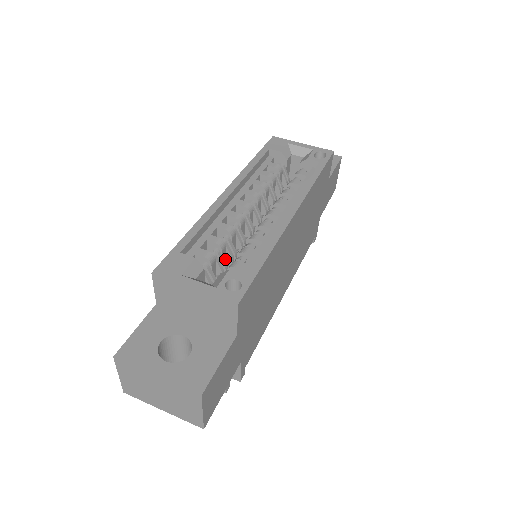
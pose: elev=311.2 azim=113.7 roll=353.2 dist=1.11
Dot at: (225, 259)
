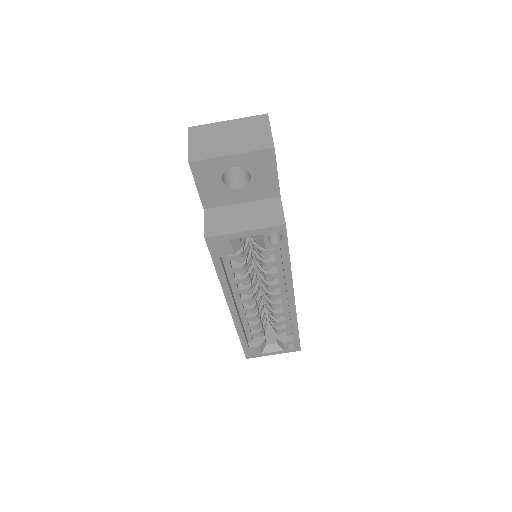
Dot at: occluded
